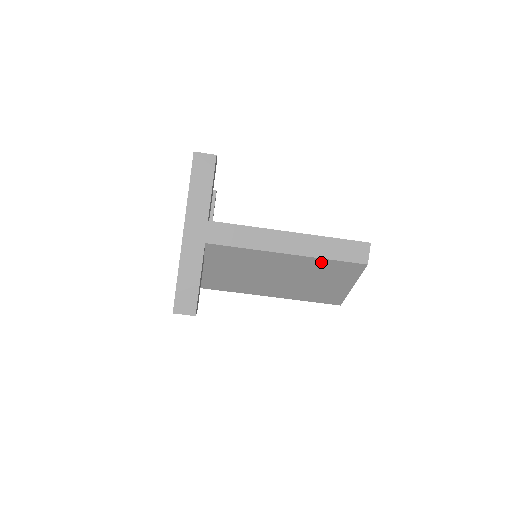
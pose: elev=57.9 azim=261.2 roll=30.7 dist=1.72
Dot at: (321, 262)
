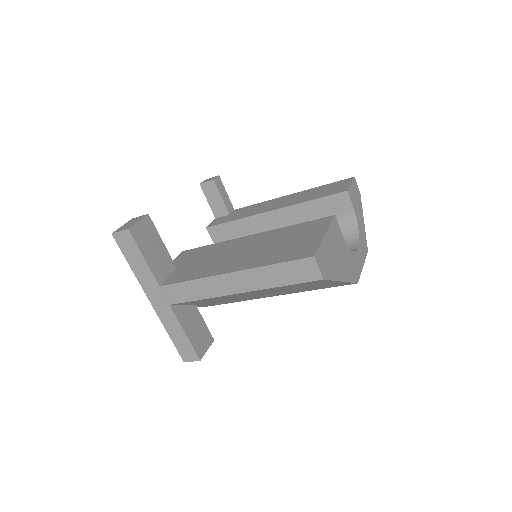
Dot at: (277, 288)
